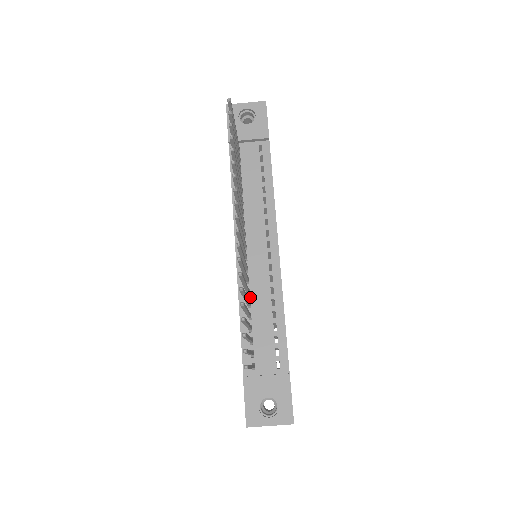
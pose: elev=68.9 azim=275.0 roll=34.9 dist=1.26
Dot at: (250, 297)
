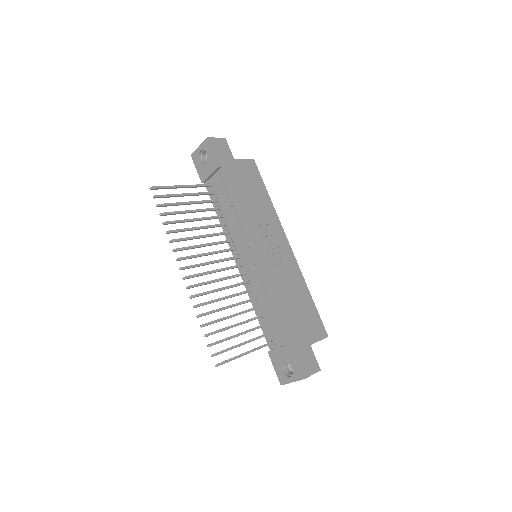
Dot at: (254, 293)
